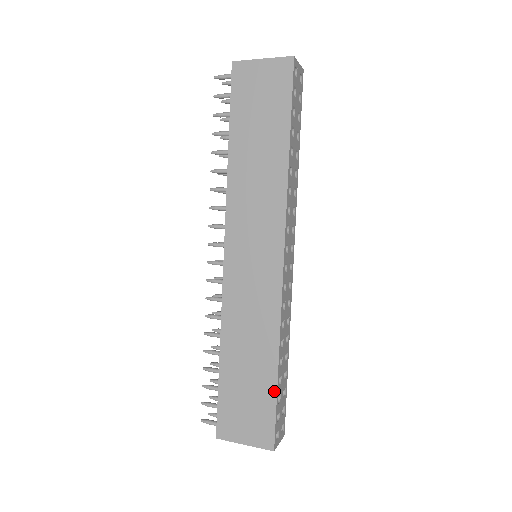
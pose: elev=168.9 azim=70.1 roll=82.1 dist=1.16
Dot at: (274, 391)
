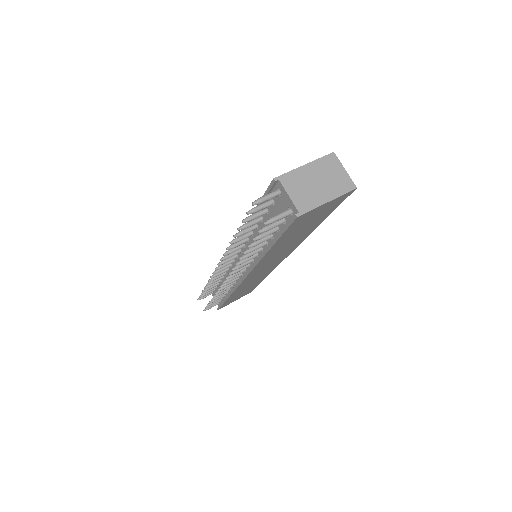
Dot at: occluded
